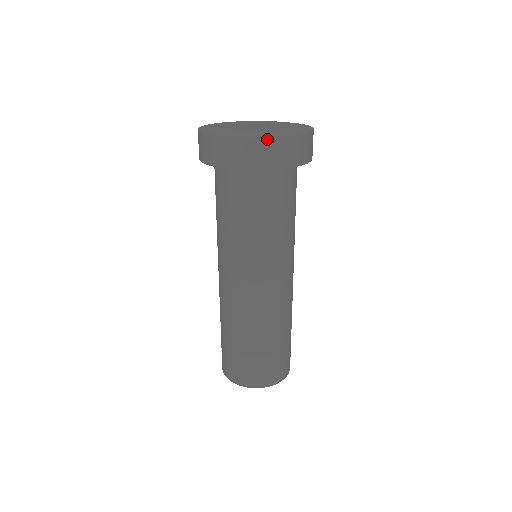
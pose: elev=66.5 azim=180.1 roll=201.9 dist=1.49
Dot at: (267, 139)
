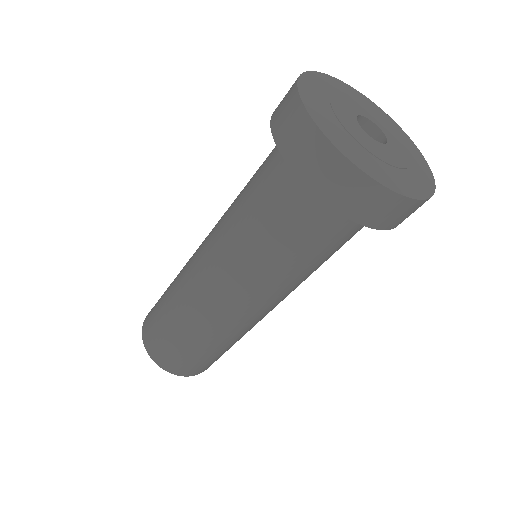
Dot at: (419, 202)
